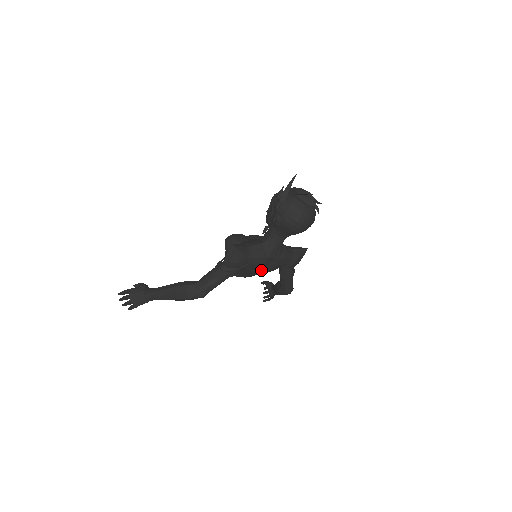
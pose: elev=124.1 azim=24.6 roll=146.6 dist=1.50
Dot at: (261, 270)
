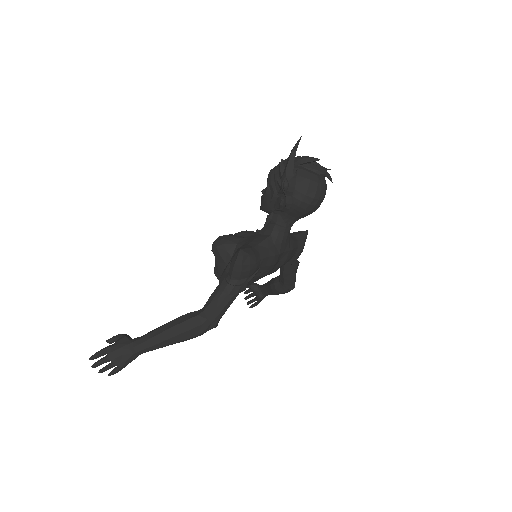
Dot at: (270, 271)
